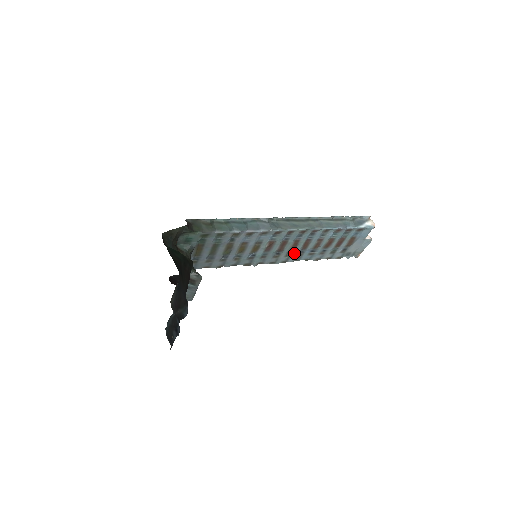
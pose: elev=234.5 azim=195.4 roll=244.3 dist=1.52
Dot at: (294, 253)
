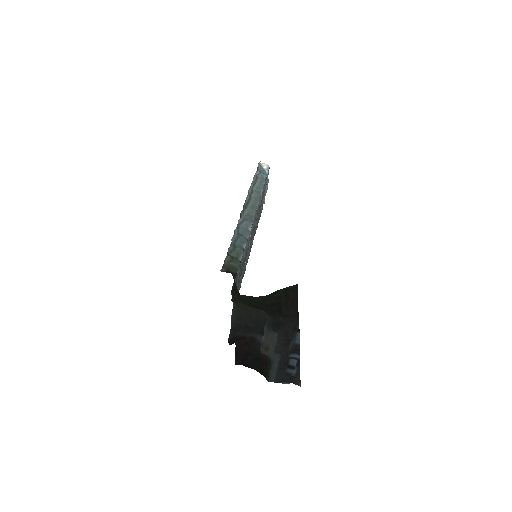
Dot at: (253, 234)
